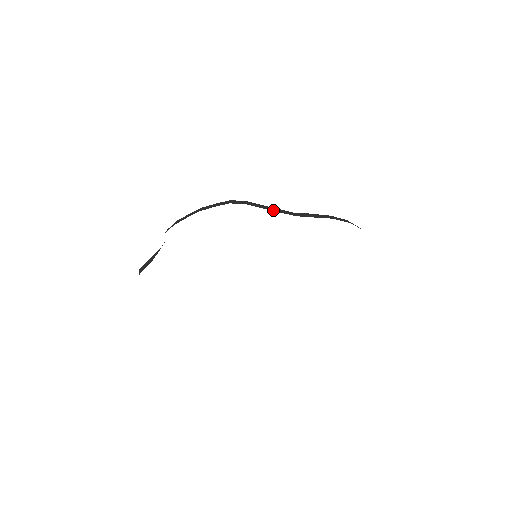
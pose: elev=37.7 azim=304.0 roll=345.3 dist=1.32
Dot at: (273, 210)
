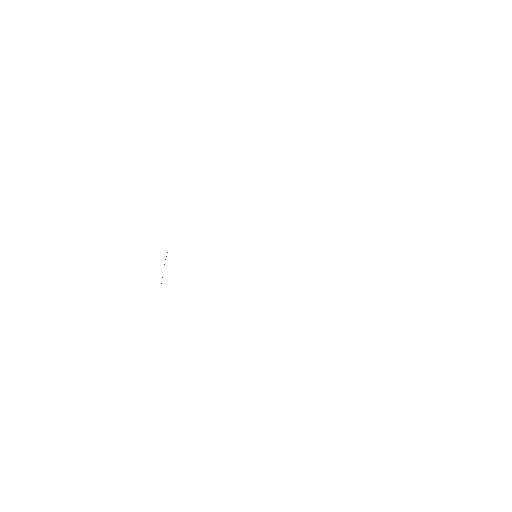
Dot at: occluded
